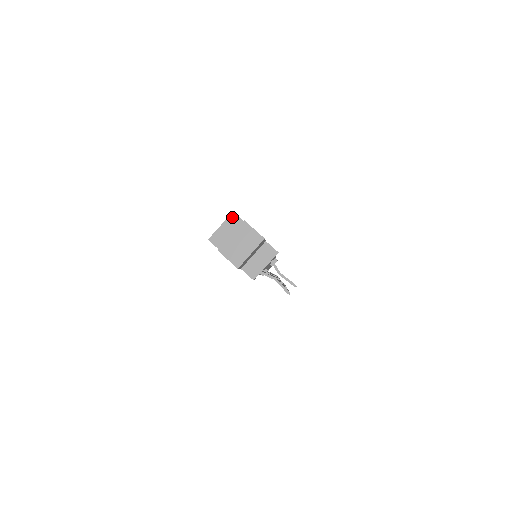
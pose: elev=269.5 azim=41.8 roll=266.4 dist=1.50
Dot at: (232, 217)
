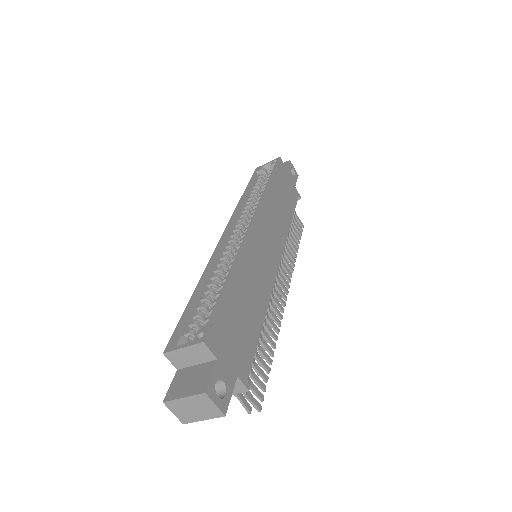
Dot at: (200, 346)
